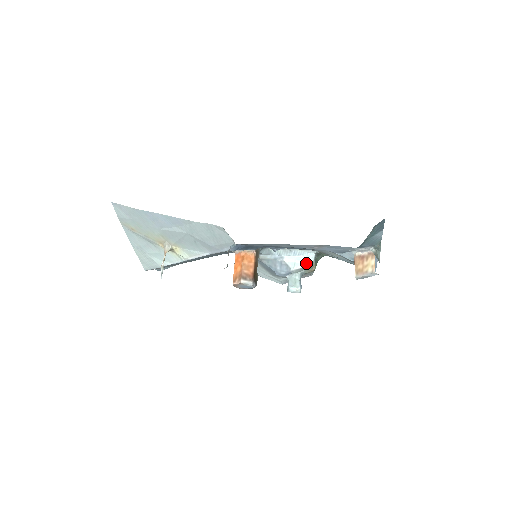
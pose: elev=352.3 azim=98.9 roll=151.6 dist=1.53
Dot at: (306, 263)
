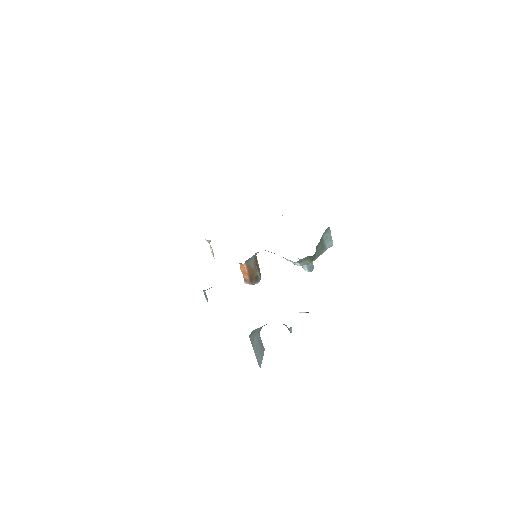
Dot at: occluded
